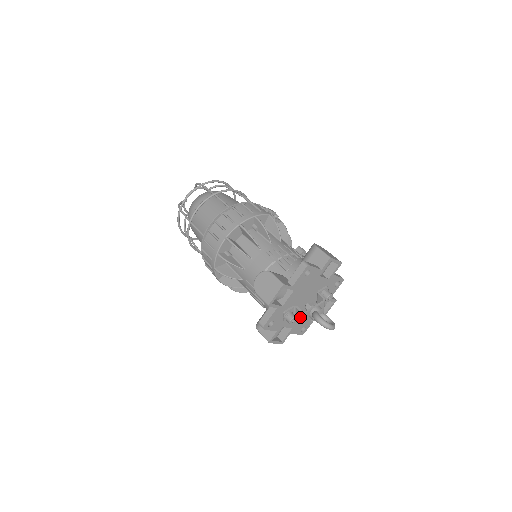
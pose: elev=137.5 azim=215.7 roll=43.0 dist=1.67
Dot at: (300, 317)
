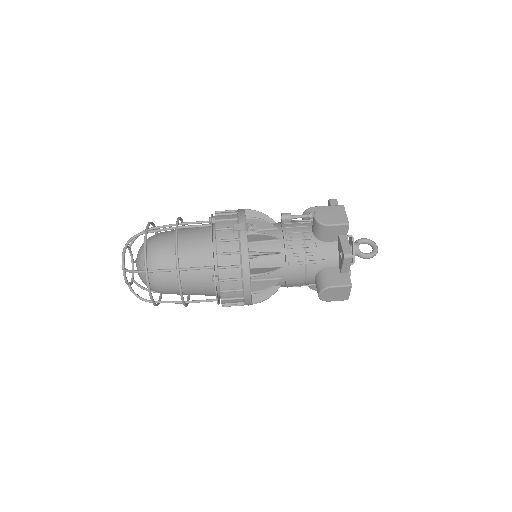
Dot at: occluded
